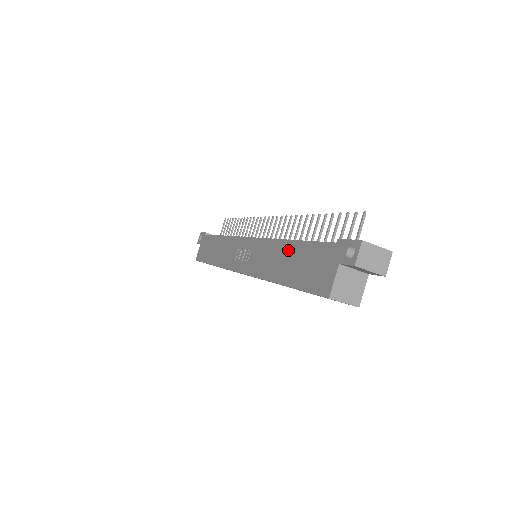
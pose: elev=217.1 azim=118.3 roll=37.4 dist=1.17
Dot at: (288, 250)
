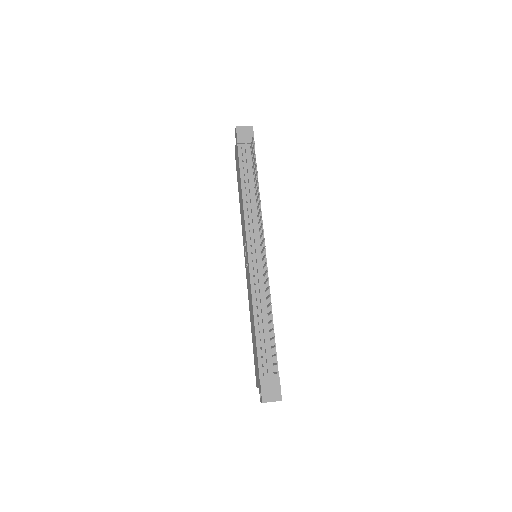
Dot at: (253, 326)
